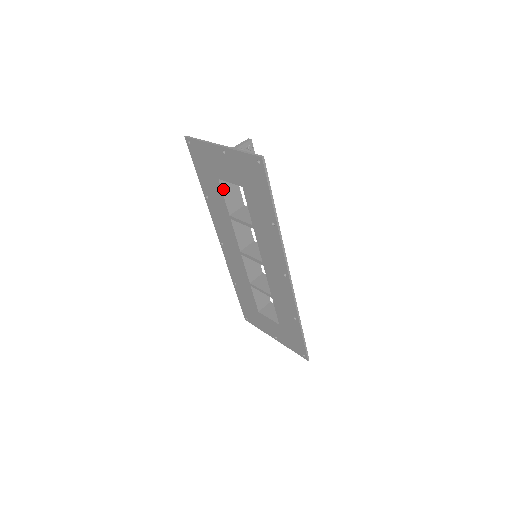
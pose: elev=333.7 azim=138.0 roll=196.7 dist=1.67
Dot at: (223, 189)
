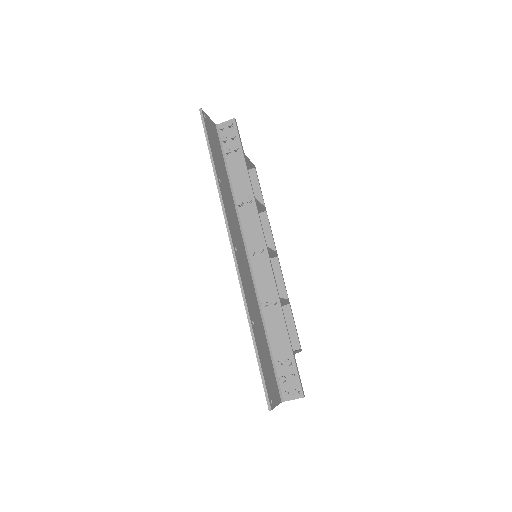
Dot at: occluded
